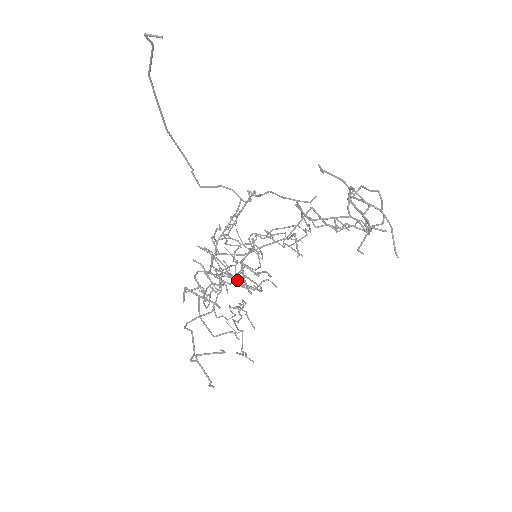
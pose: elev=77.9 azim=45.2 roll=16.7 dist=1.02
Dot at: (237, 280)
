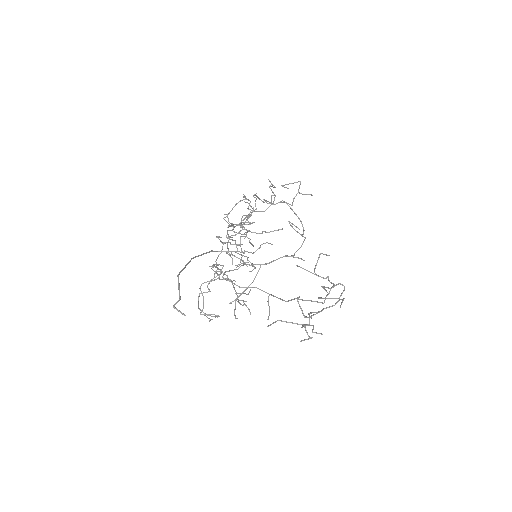
Dot at: occluded
